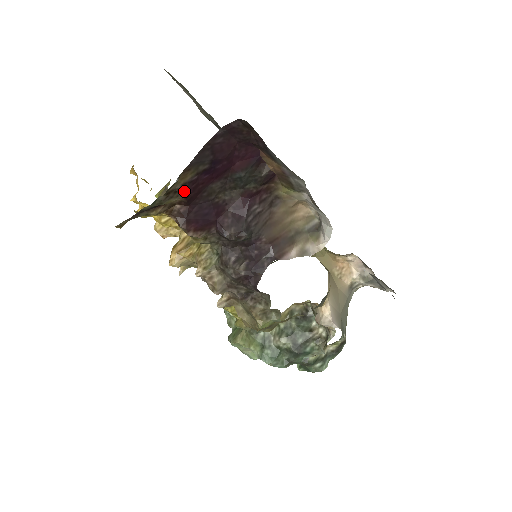
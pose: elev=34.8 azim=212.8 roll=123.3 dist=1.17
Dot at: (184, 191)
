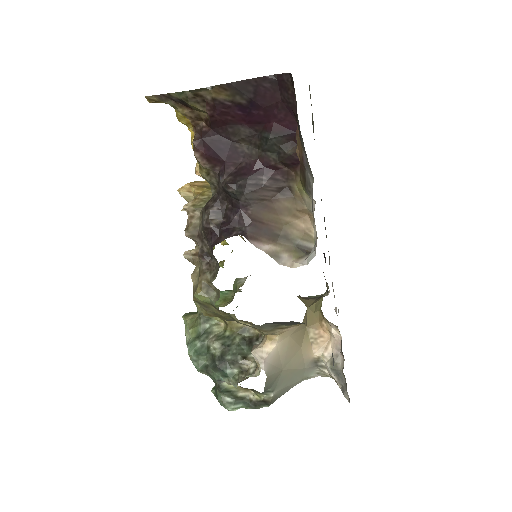
Dot at: (212, 107)
